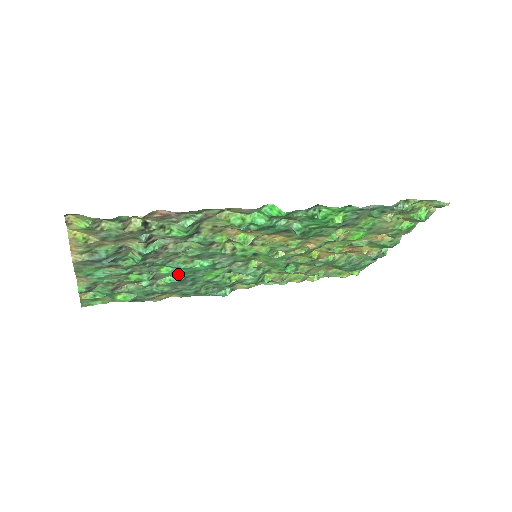
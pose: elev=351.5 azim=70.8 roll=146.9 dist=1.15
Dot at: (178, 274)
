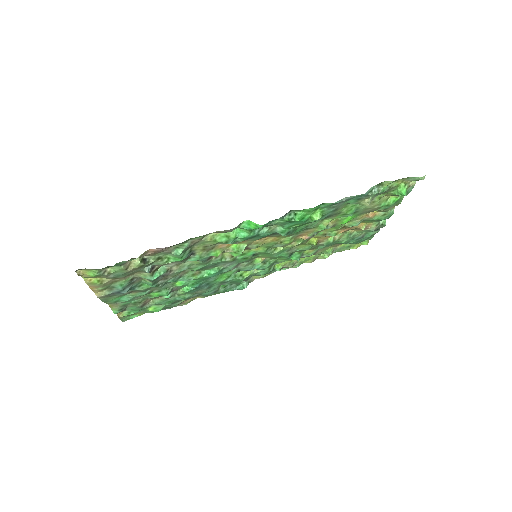
Dot at: (192, 284)
